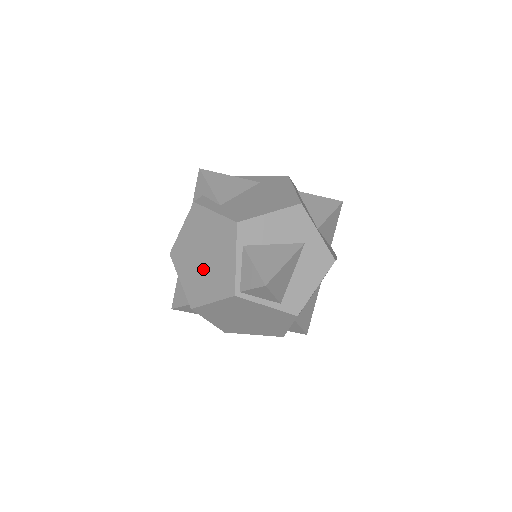
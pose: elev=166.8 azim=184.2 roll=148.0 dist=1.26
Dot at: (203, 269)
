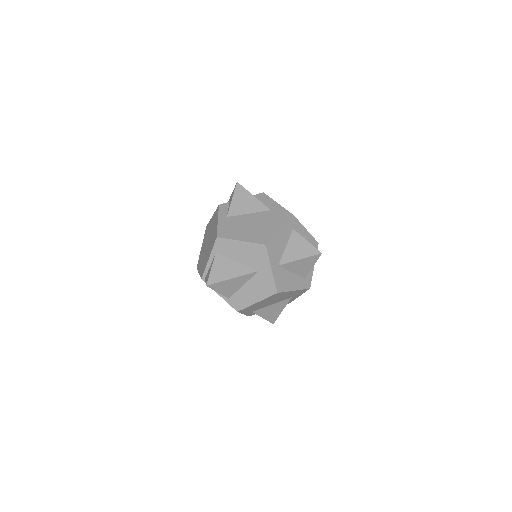
Dot at: (205, 250)
